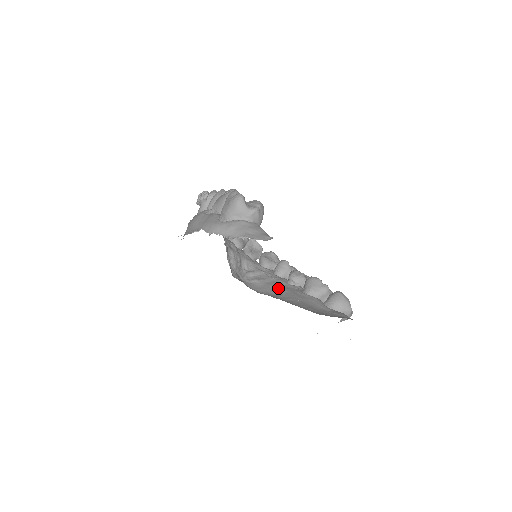
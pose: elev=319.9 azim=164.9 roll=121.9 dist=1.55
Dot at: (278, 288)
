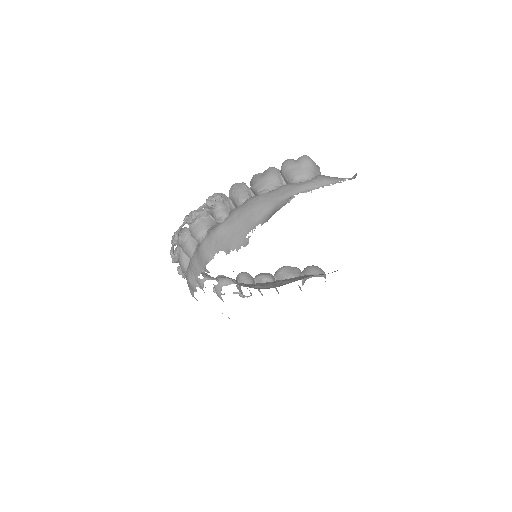
Dot at: (277, 282)
